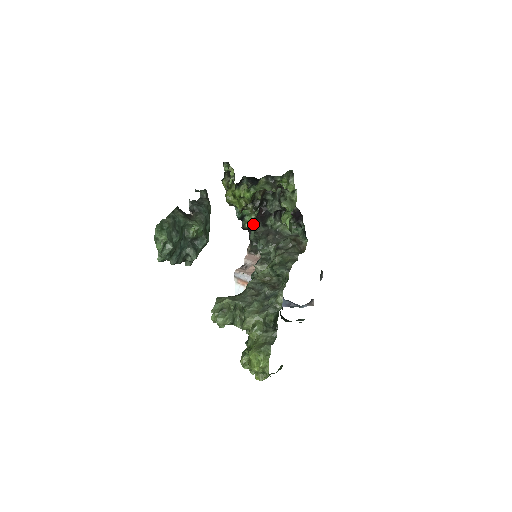
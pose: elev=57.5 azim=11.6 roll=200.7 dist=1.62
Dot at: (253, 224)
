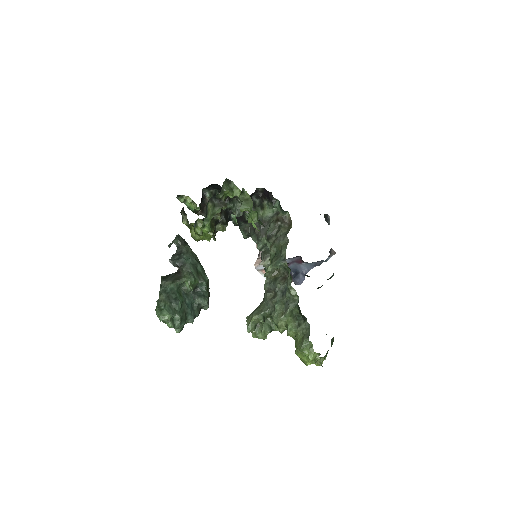
Dot at: (238, 225)
